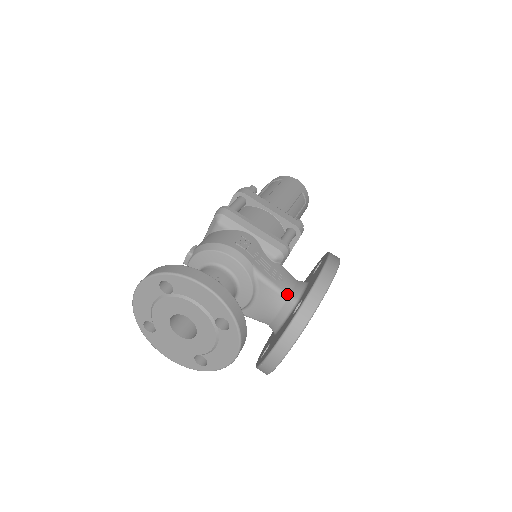
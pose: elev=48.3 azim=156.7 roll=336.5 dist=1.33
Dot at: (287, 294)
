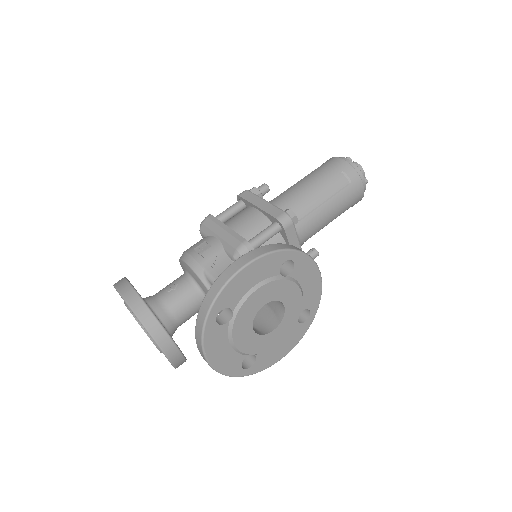
Dot at: occluded
